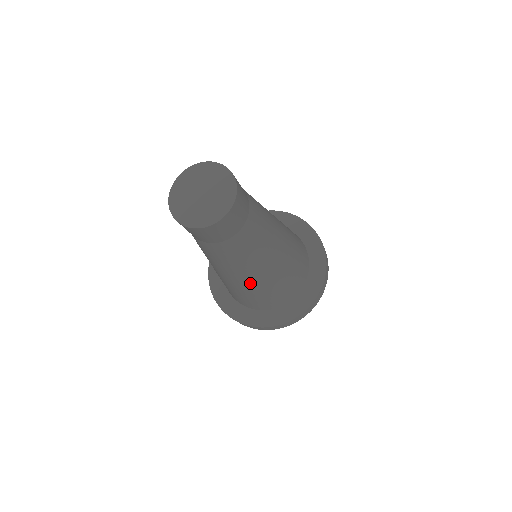
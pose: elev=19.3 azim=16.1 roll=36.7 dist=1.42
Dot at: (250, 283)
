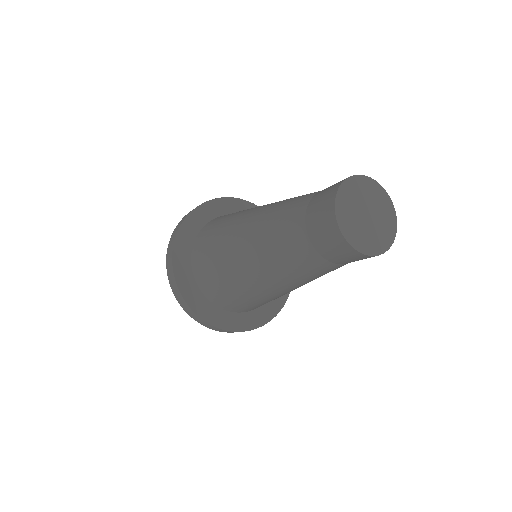
Dot at: (271, 293)
